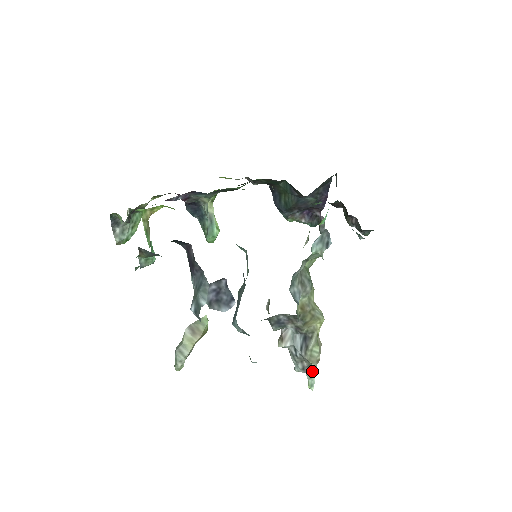
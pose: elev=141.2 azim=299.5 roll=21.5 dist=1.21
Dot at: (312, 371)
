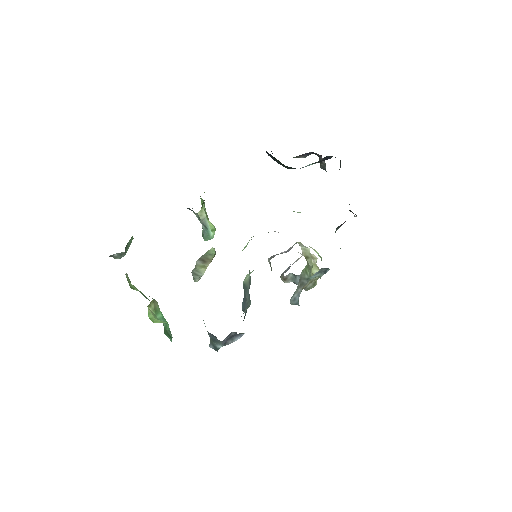
Dot at: occluded
